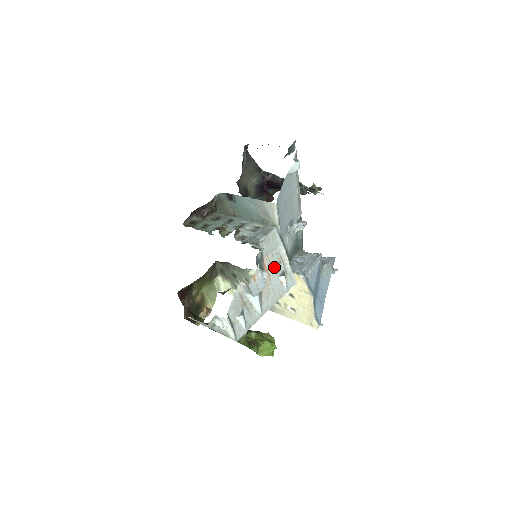
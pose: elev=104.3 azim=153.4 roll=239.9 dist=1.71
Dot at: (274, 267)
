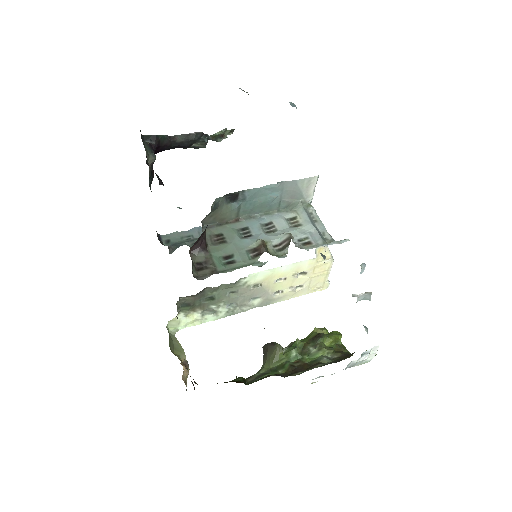
Dot at: occluded
